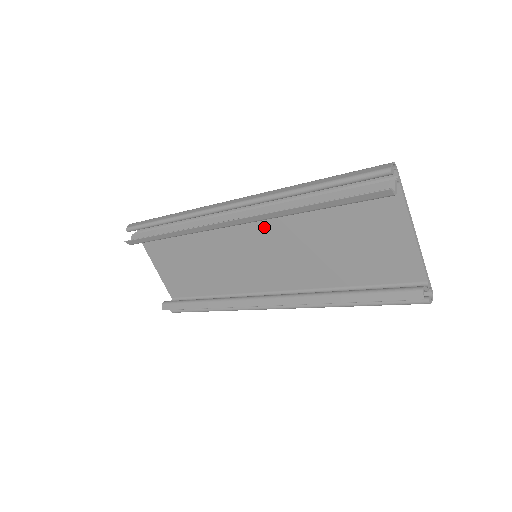
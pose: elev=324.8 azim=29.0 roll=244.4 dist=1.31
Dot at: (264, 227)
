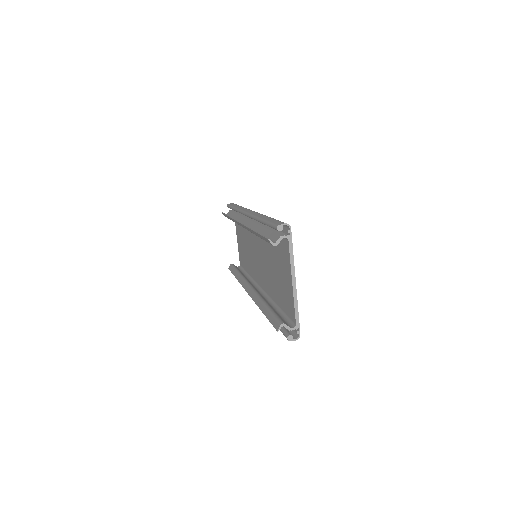
Dot at: (259, 237)
